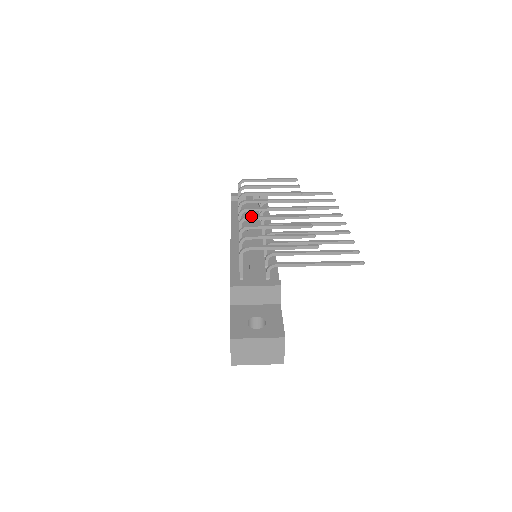
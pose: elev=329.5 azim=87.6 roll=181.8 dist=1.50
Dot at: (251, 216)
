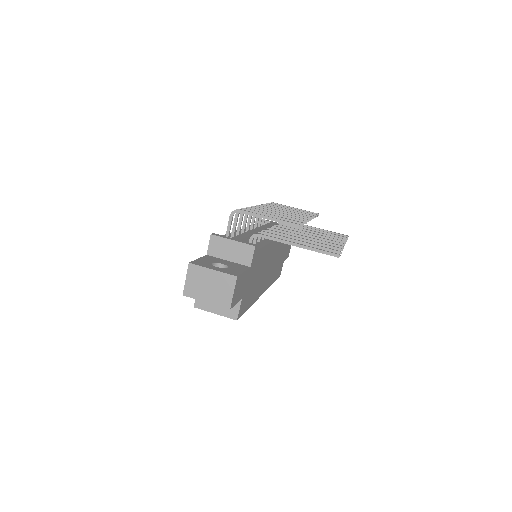
Dot at: (258, 207)
